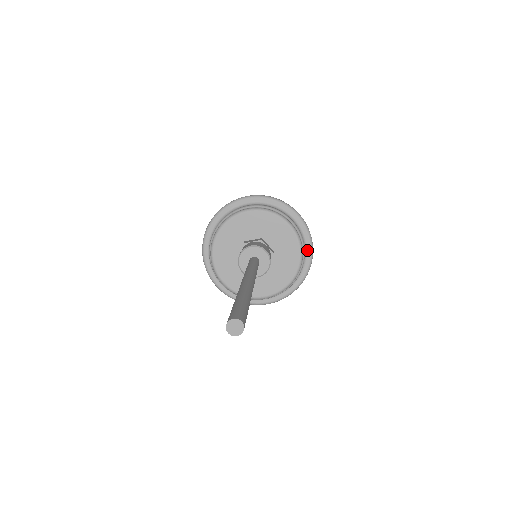
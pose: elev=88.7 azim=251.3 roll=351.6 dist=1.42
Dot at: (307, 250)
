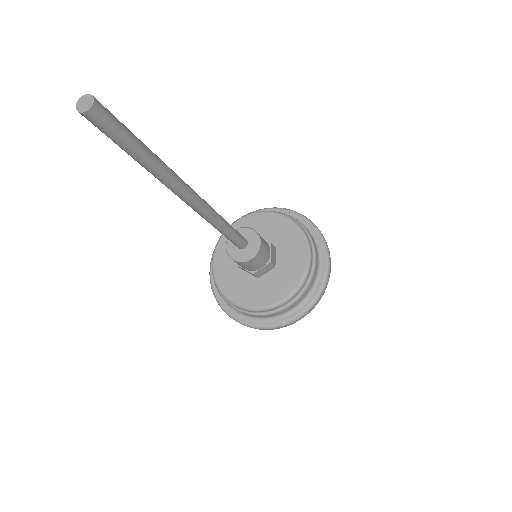
Dot at: (309, 298)
